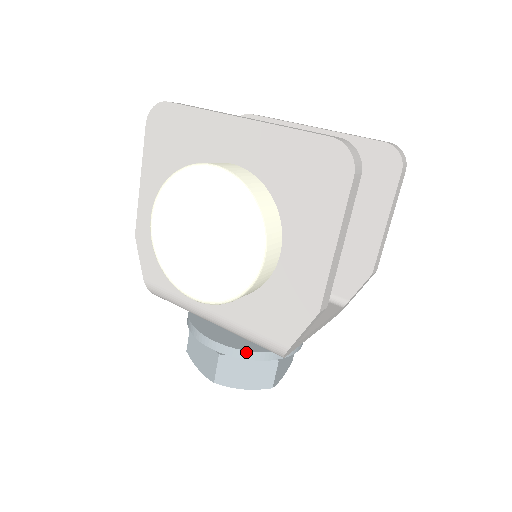
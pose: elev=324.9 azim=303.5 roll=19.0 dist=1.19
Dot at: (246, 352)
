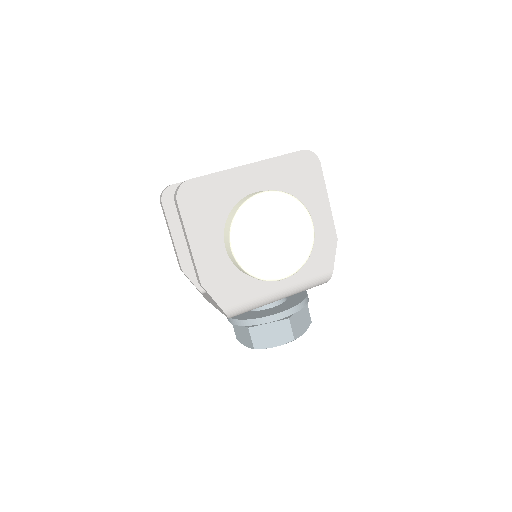
Dot at: (301, 303)
